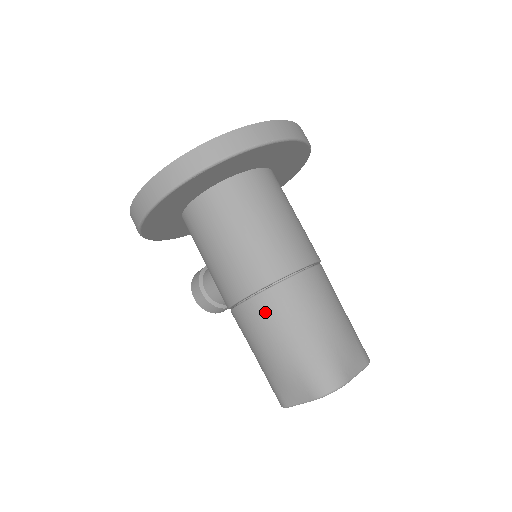
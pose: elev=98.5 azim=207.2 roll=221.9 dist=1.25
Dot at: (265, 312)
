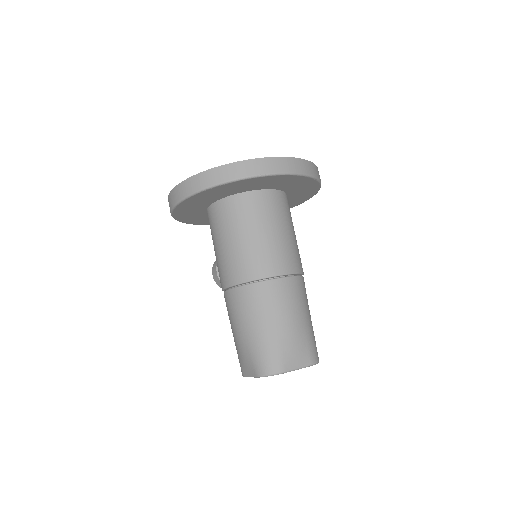
Dot at: (238, 302)
